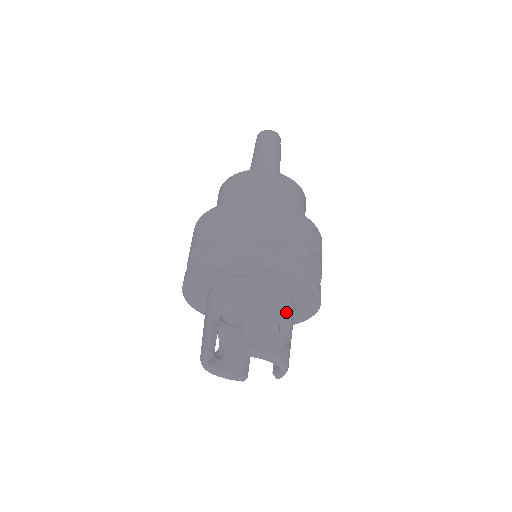
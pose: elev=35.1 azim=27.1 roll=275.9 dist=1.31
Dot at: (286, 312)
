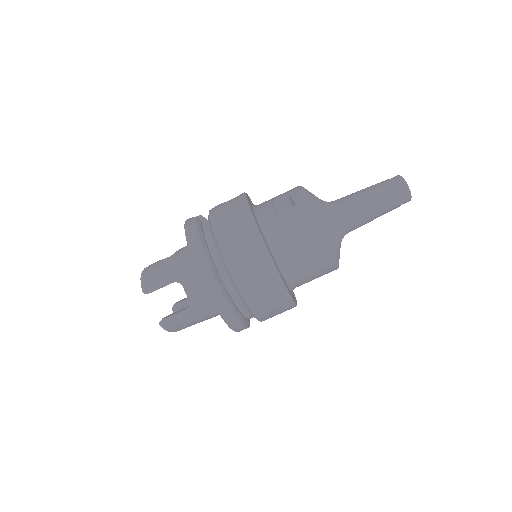
Dot at: occluded
